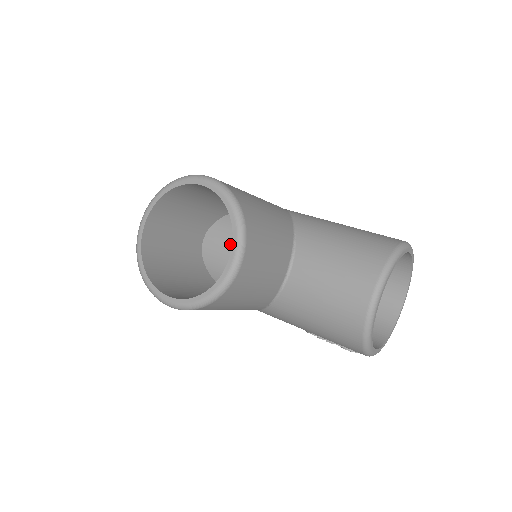
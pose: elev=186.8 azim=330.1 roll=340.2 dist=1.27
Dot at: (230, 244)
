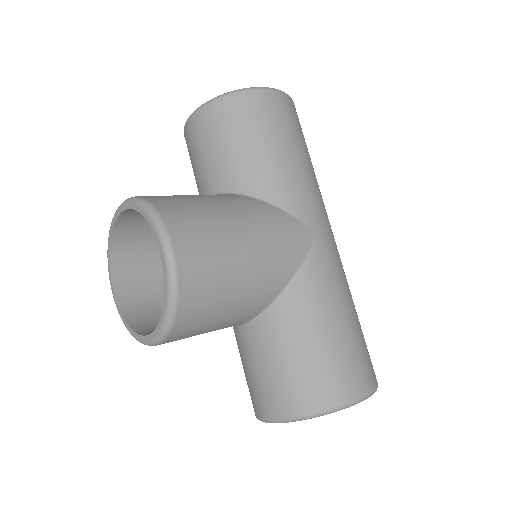
Dot at: occluded
